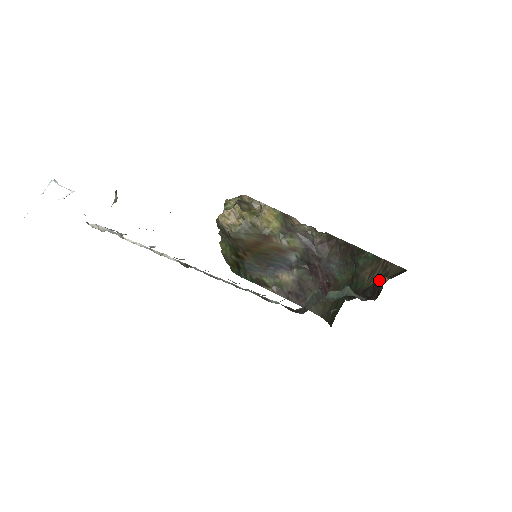
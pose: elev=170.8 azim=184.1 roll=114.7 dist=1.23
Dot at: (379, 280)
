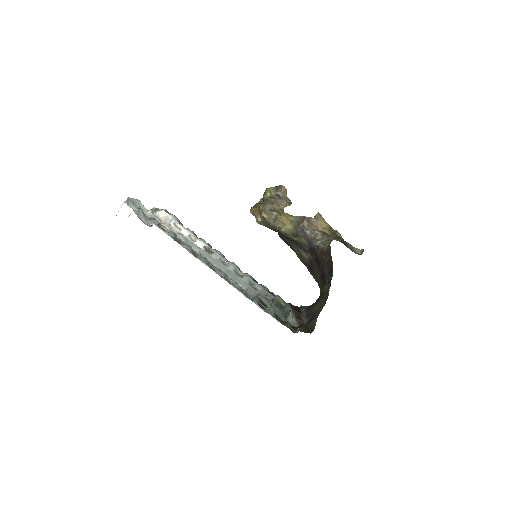
Dot at: (312, 318)
